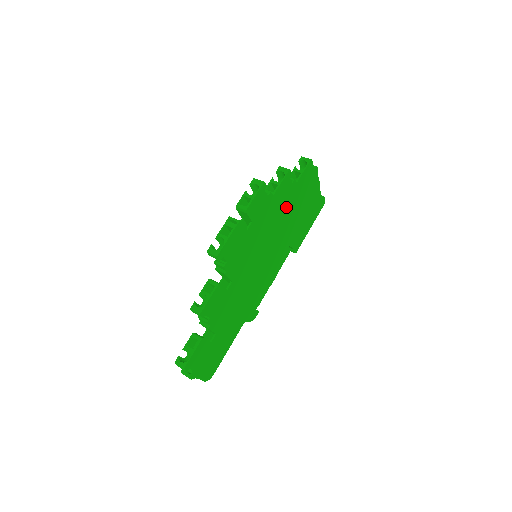
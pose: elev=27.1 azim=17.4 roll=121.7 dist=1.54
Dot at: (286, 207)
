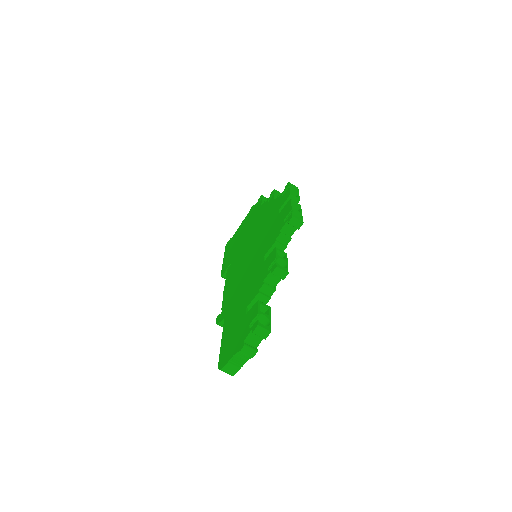
Dot at: occluded
